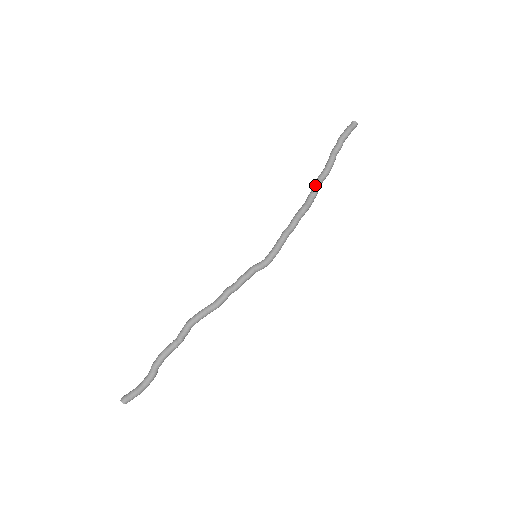
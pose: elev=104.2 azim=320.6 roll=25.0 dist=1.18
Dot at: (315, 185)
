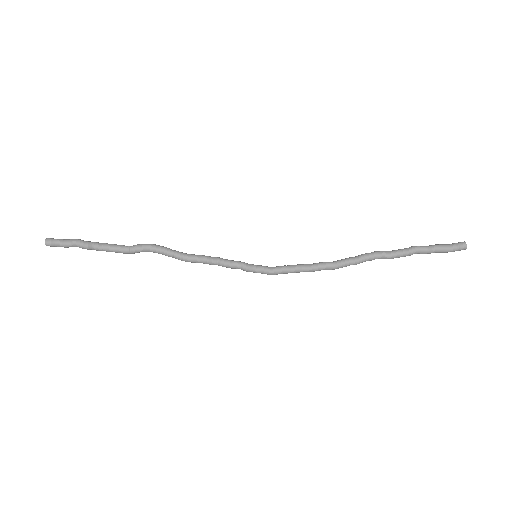
Dot at: (364, 259)
